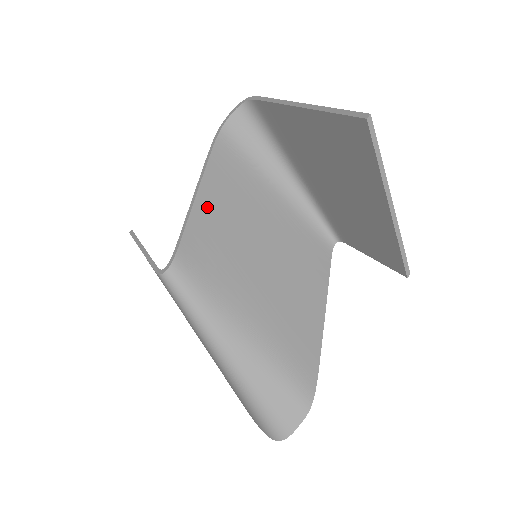
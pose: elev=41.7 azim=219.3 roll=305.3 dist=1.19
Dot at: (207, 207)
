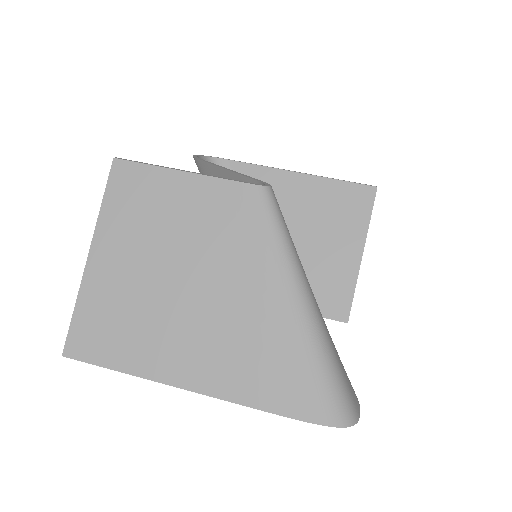
Dot at: occluded
